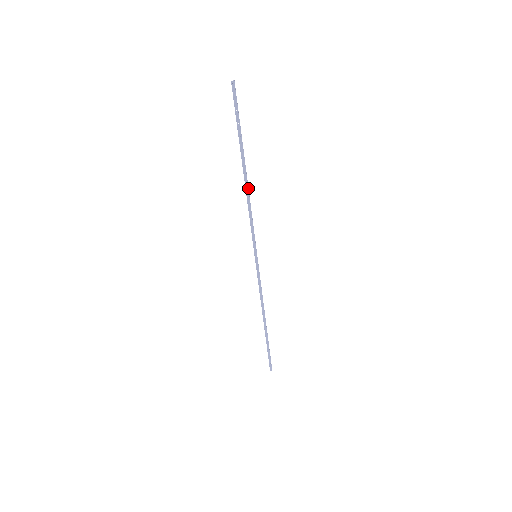
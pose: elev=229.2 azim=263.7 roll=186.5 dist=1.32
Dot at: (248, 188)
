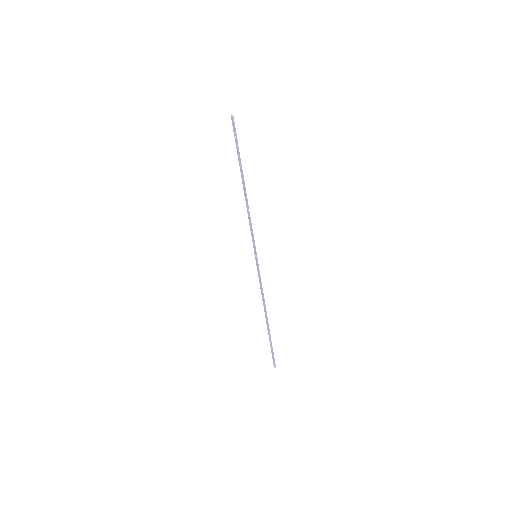
Dot at: occluded
